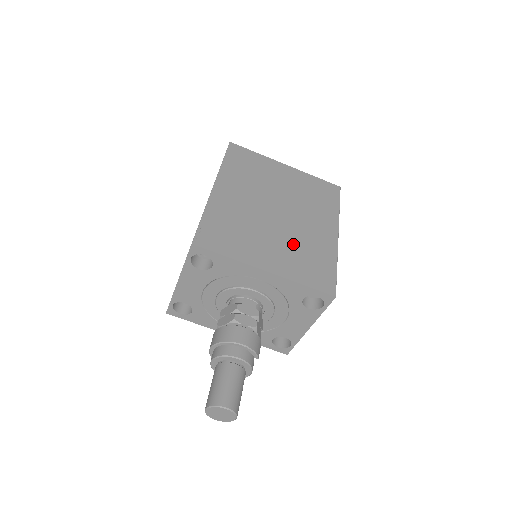
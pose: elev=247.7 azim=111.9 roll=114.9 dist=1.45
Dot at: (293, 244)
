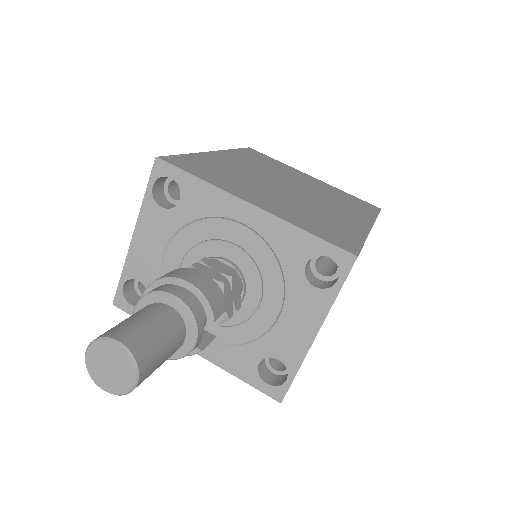
Dot at: (302, 207)
